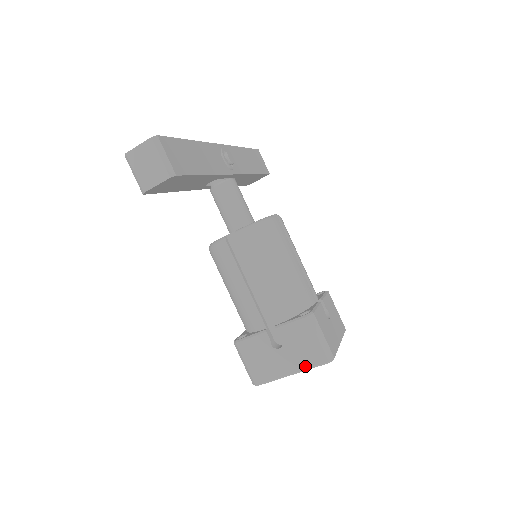
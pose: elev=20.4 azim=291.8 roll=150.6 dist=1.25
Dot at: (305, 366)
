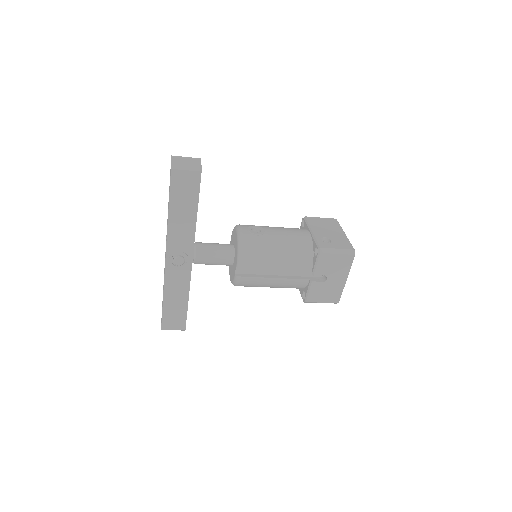
Dot at: occluded
